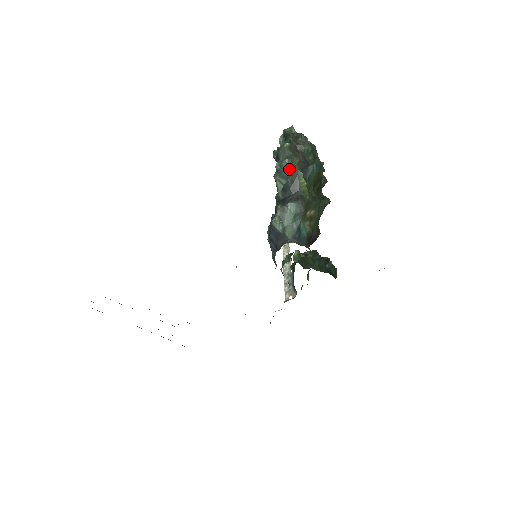
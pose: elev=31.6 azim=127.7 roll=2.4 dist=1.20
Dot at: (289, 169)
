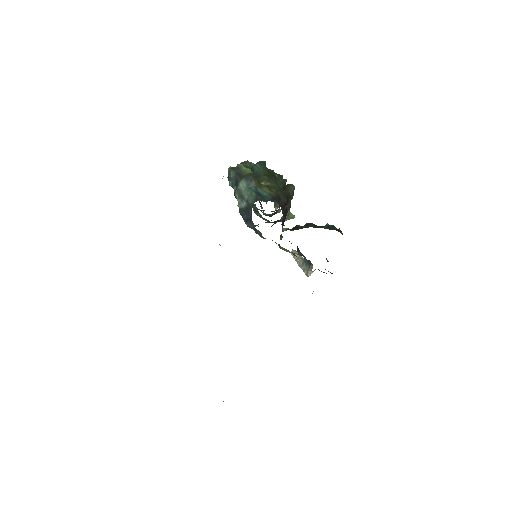
Dot at: occluded
